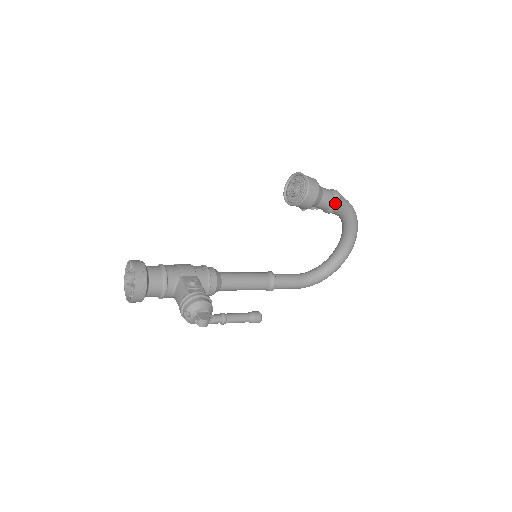
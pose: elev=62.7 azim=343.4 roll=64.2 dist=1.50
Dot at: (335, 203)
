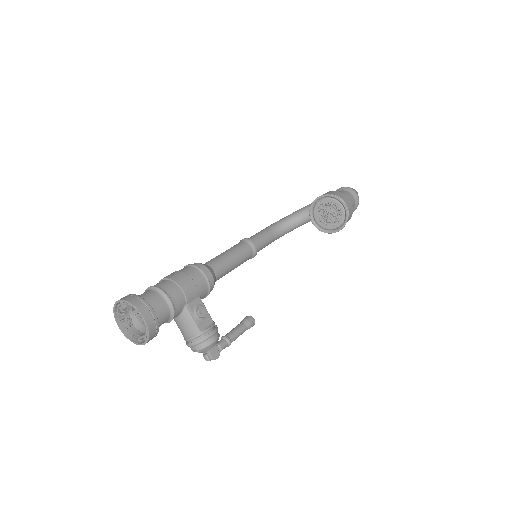
Dot at: occluded
